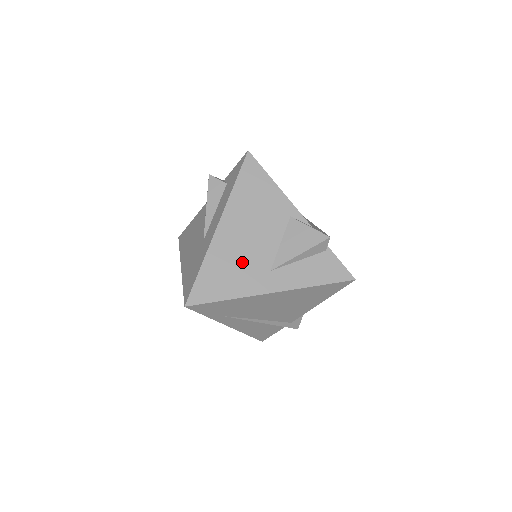
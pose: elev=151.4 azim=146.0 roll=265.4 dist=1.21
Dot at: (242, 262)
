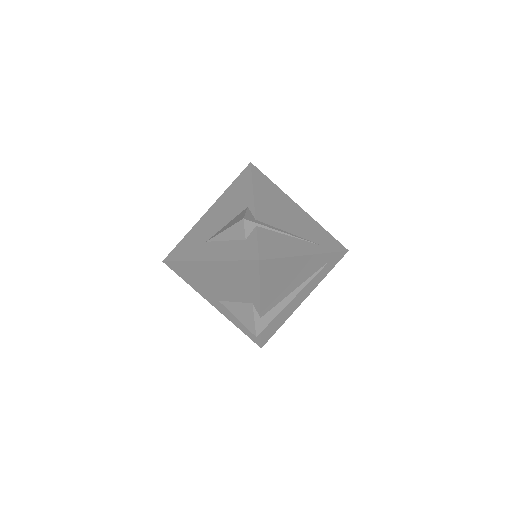
Dot at: (206, 283)
